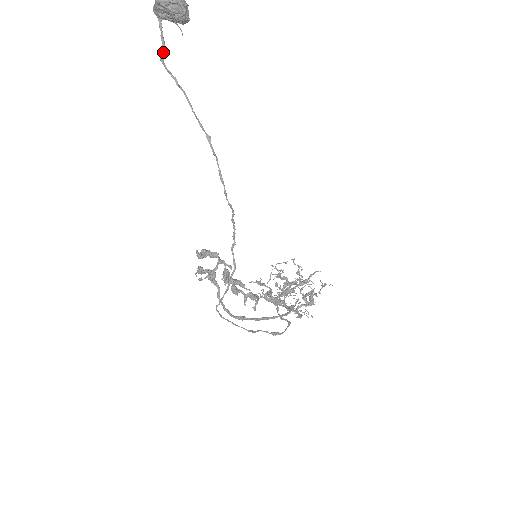
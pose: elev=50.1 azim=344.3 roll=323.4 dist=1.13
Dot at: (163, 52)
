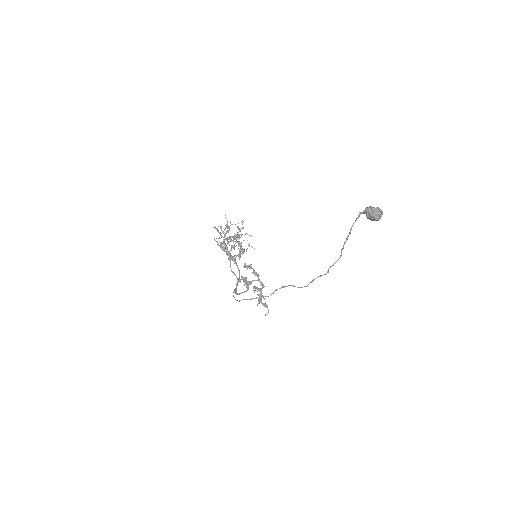
Dot at: occluded
